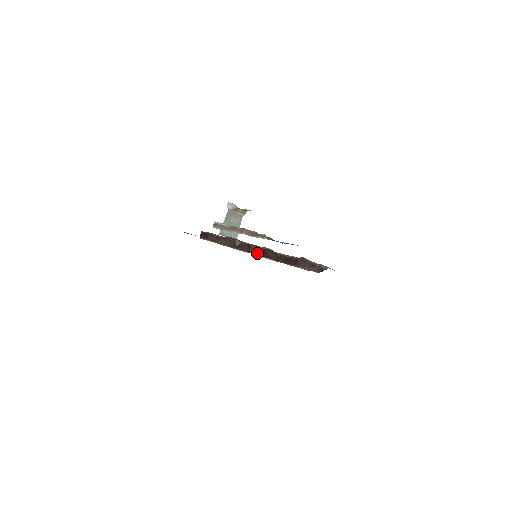
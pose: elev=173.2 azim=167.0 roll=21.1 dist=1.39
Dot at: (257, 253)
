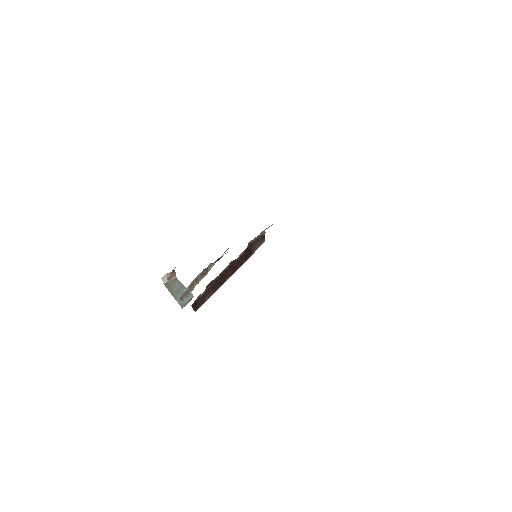
Dot at: (230, 274)
